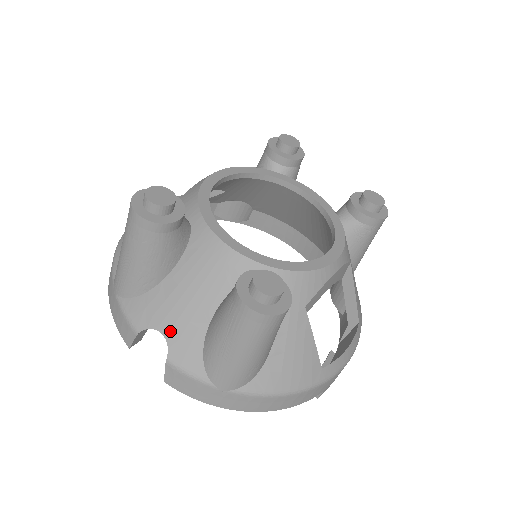
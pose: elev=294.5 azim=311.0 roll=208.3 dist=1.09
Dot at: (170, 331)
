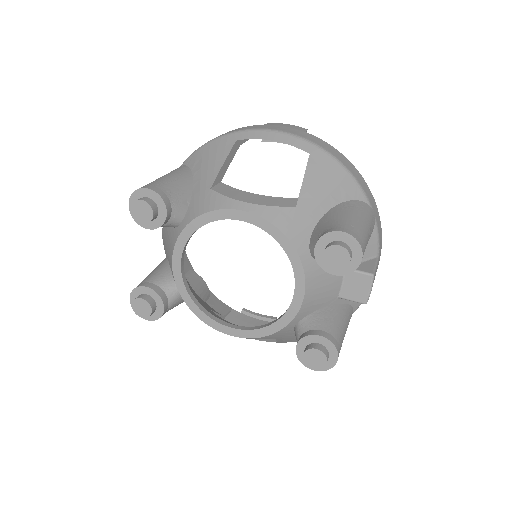
Dot at: (163, 232)
